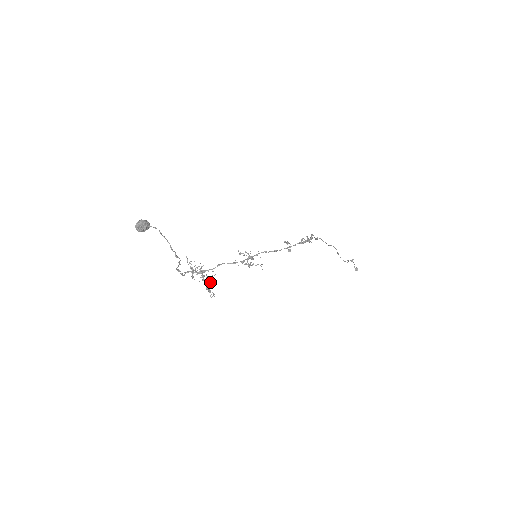
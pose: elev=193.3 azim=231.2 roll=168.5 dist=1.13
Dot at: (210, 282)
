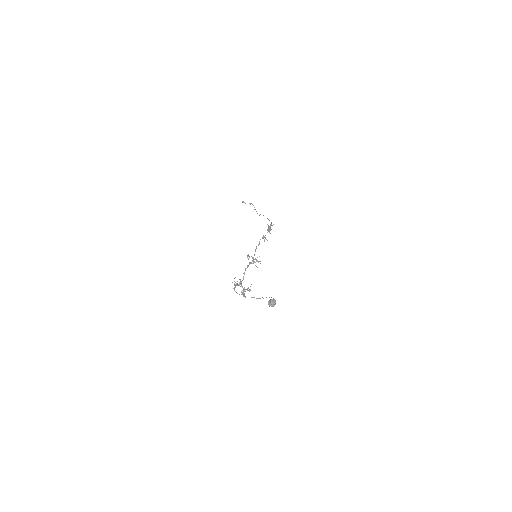
Dot at: occluded
